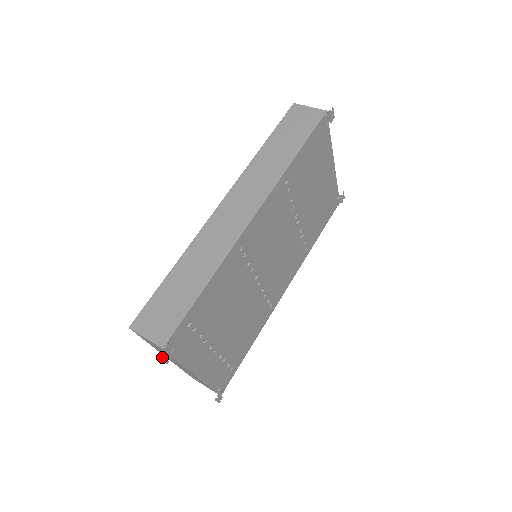
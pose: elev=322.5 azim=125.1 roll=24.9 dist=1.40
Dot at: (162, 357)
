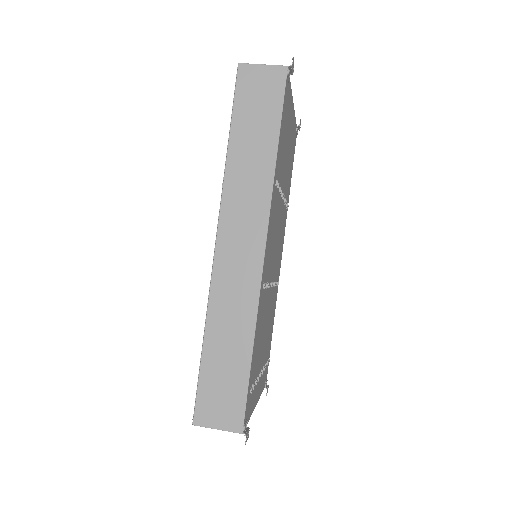
Dot at: (246, 441)
